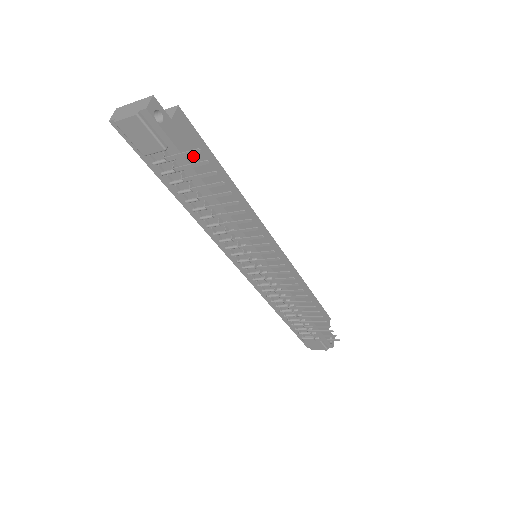
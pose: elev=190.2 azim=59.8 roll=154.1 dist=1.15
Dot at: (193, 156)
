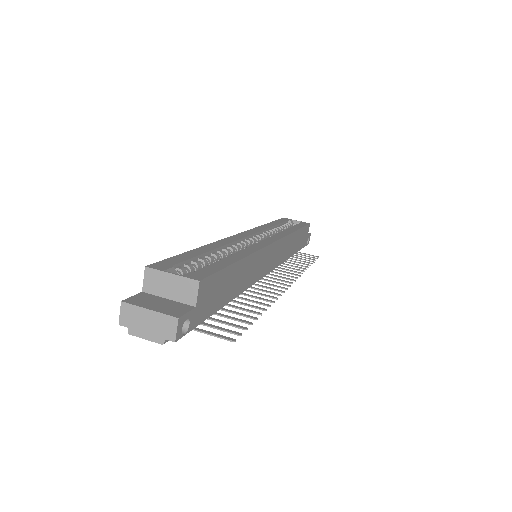
Dot at: (215, 301)
